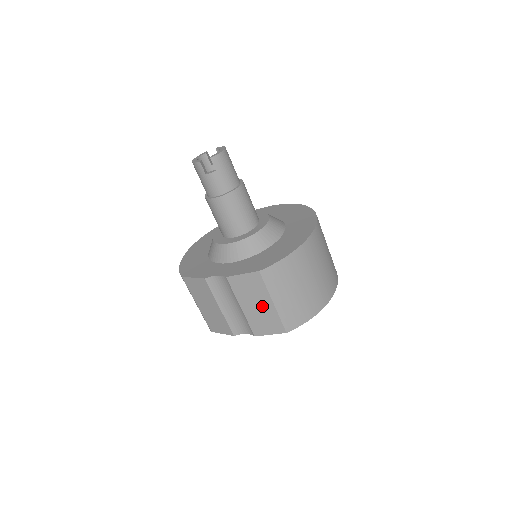
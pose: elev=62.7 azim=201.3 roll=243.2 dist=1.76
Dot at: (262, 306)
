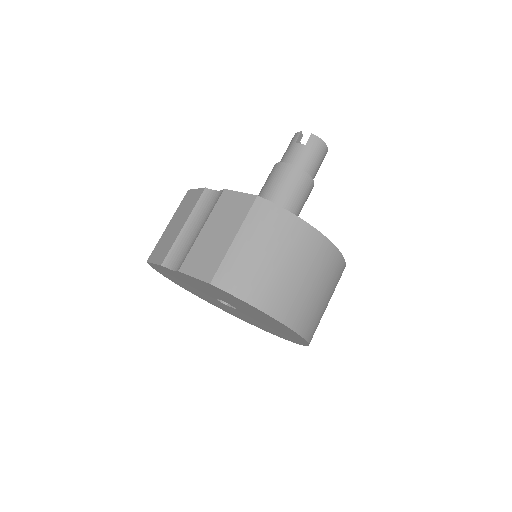
Dot at: (221, 237)
